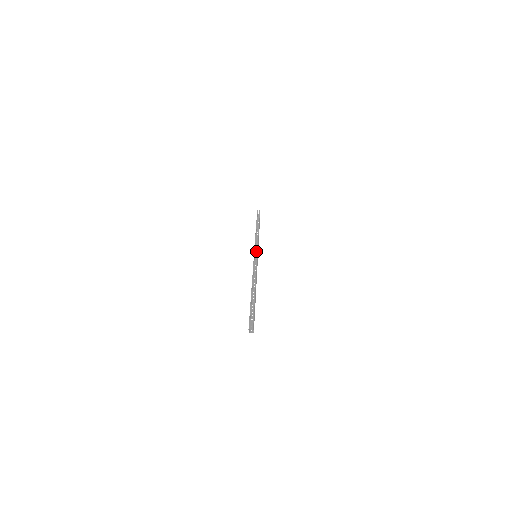
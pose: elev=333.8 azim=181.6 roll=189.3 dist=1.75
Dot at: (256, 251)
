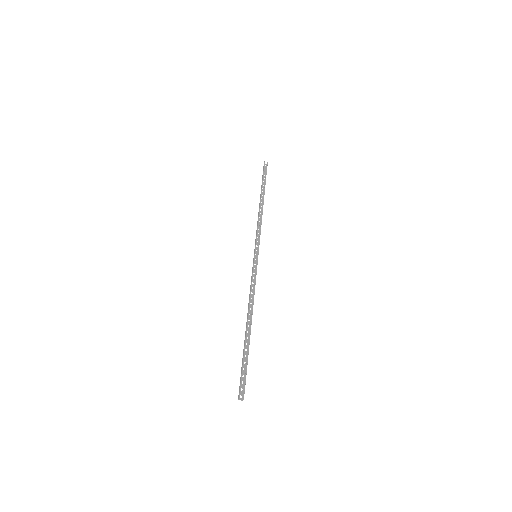
Dot at: occluded
